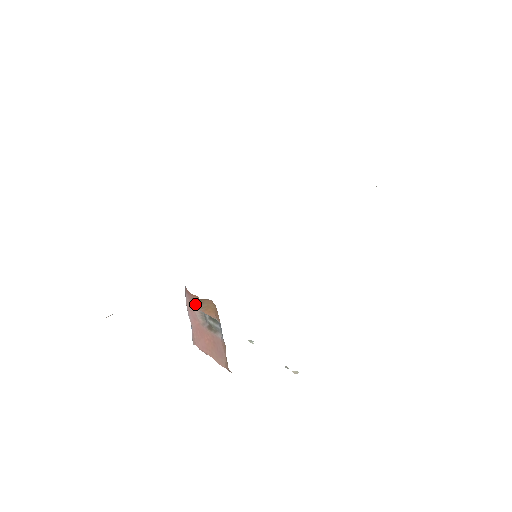
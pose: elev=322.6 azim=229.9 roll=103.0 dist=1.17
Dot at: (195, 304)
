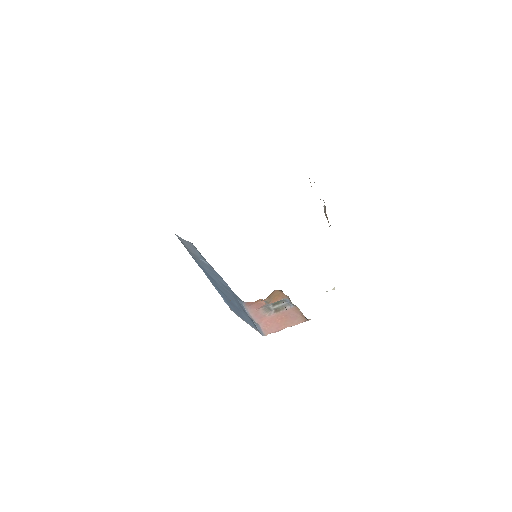
Dot at: (259, 307)
